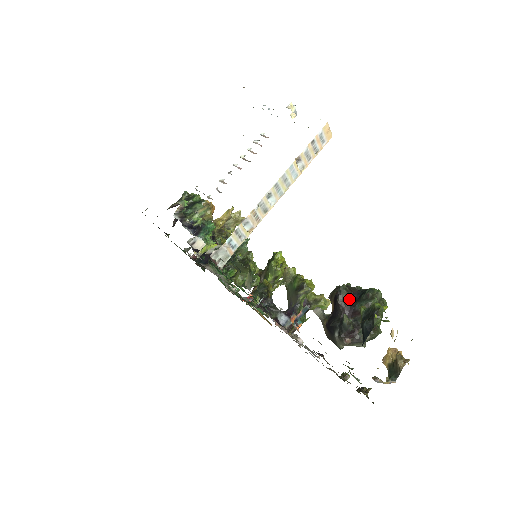
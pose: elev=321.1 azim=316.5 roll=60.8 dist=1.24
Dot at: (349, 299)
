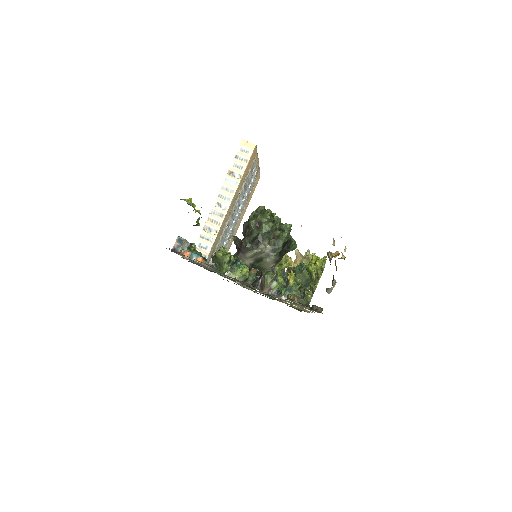
Dot at: occluded
